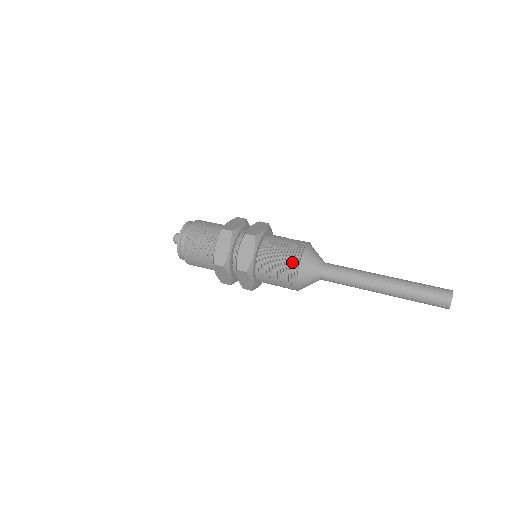
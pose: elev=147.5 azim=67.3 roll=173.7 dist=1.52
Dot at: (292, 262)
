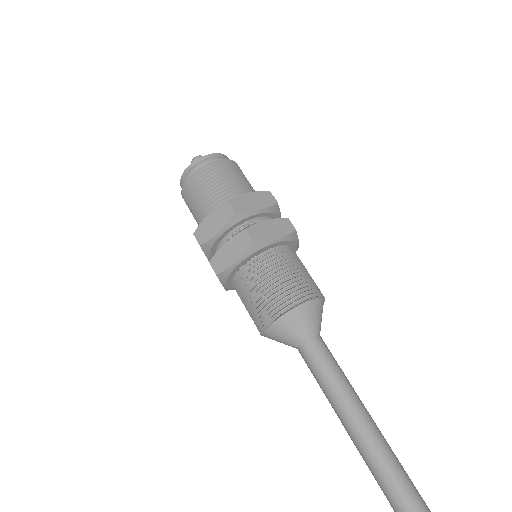
Dot at: (272, 308)
